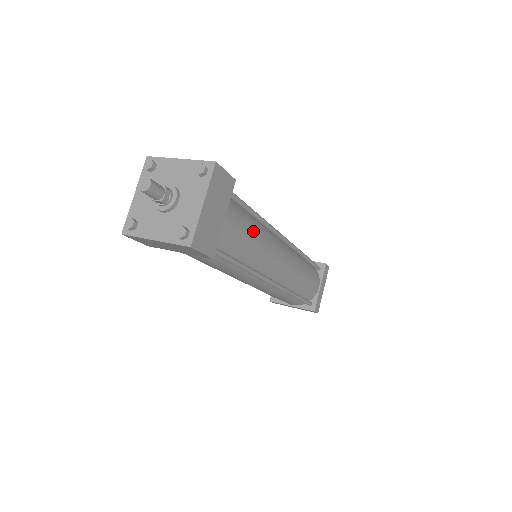
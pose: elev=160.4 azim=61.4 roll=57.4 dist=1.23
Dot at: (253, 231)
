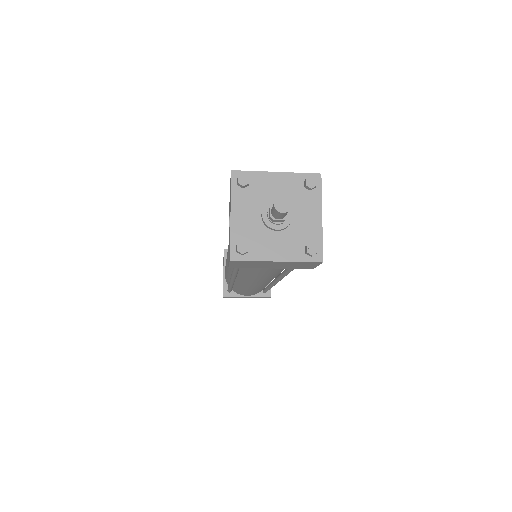
Dot at: occluded
